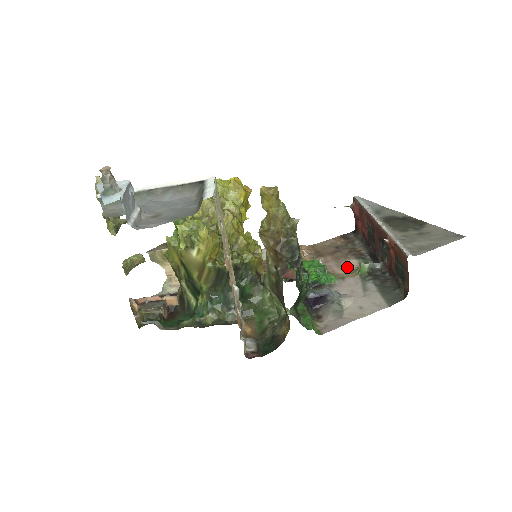
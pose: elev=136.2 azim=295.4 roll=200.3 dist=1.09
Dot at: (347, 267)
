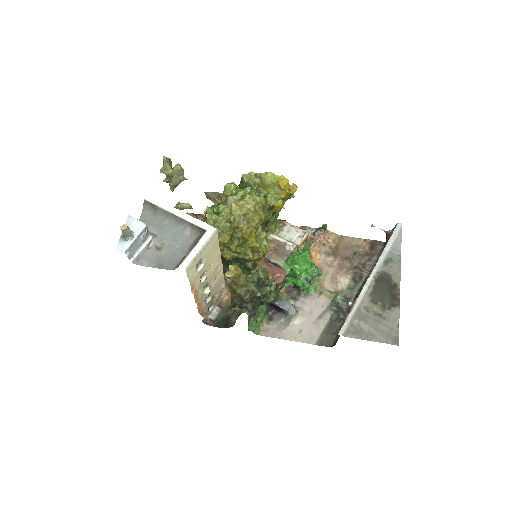
Dot at: (336, 284)
